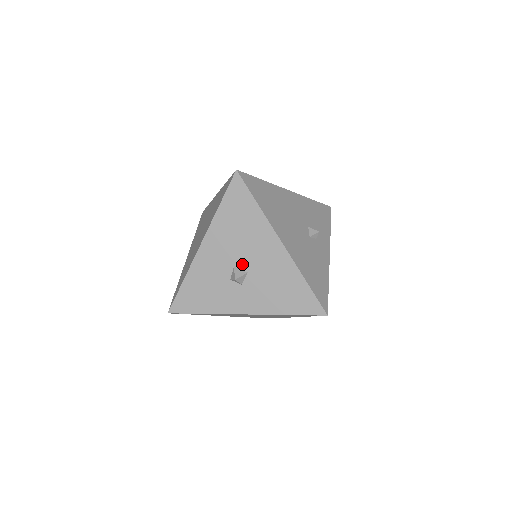
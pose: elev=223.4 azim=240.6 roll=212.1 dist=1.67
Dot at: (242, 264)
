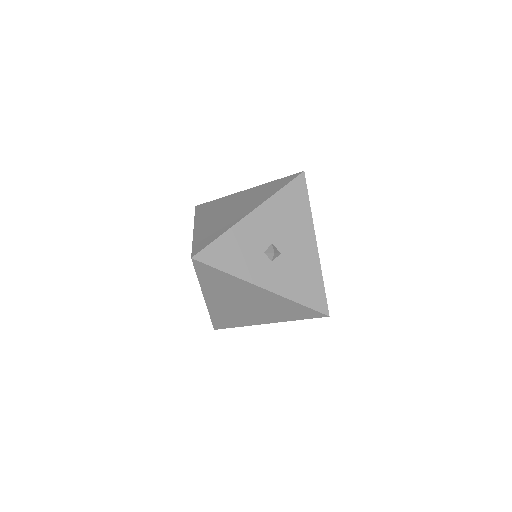
Dot at: (279, 244)
